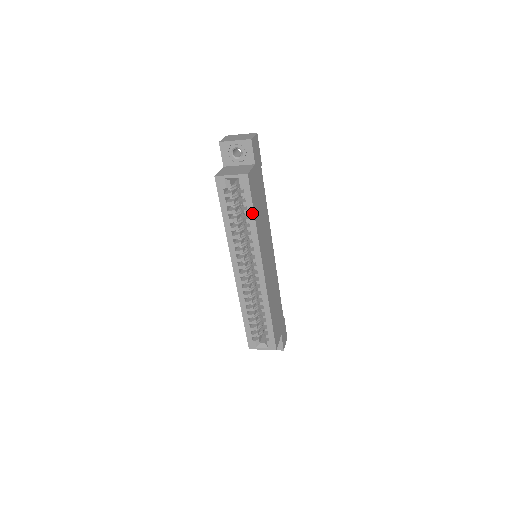
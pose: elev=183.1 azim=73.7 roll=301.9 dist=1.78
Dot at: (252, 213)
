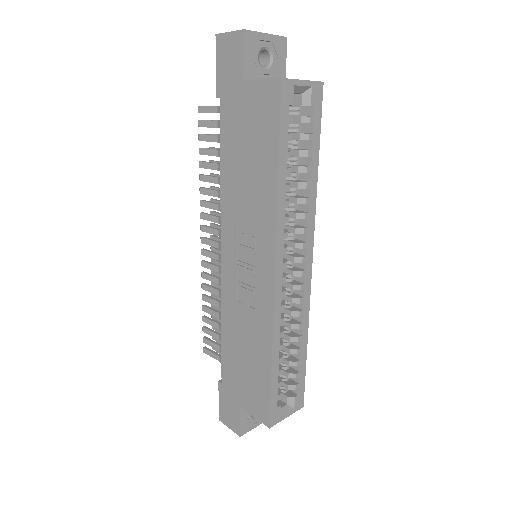
Dot at: (317, 156)
